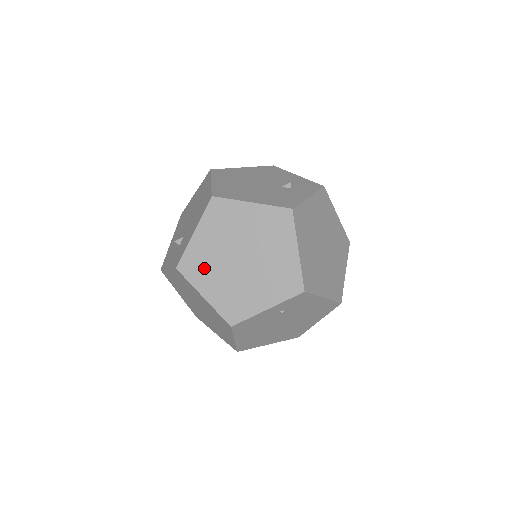
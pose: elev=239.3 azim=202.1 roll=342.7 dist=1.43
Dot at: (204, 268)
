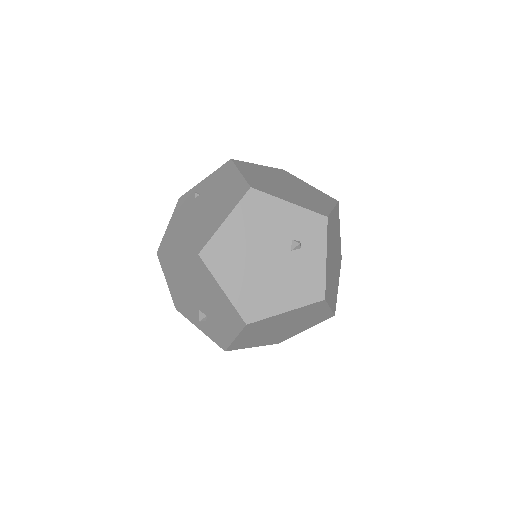
Dot at: (250, 342)
